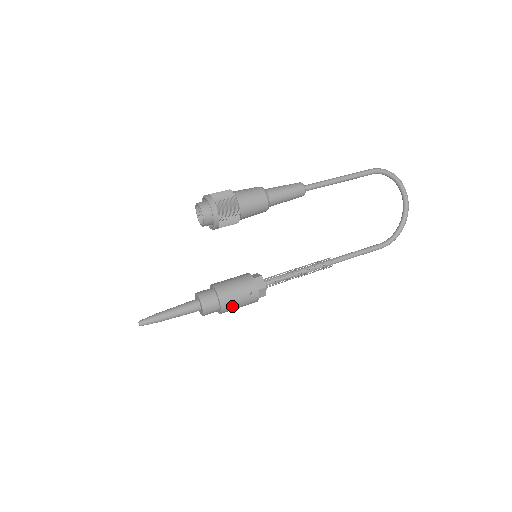
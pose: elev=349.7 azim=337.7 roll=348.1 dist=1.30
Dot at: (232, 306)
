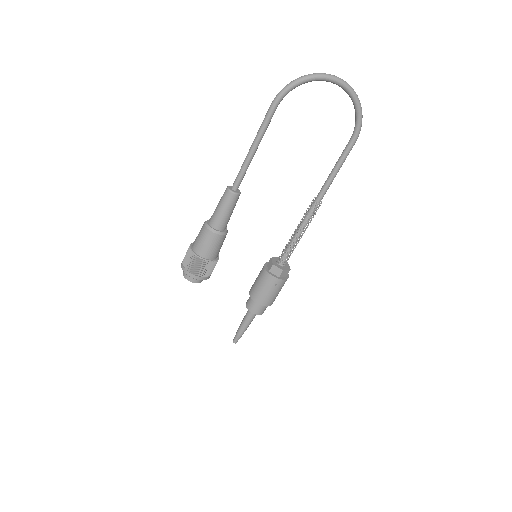
Dot at: (273, 299)
